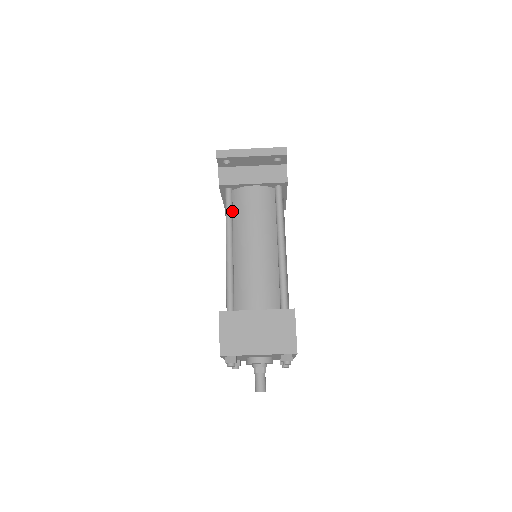
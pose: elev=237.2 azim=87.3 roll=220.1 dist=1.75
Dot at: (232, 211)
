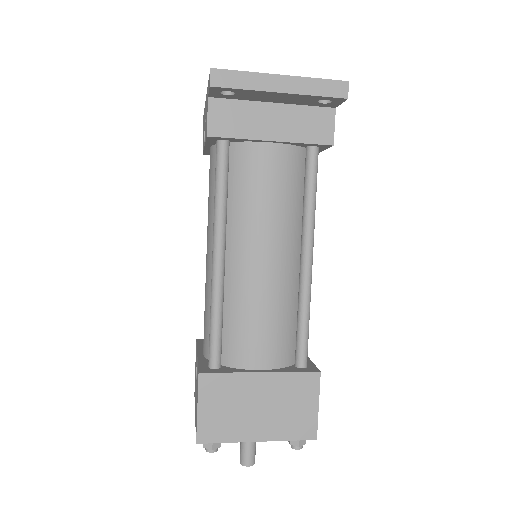
Dot at: (227, 186)
